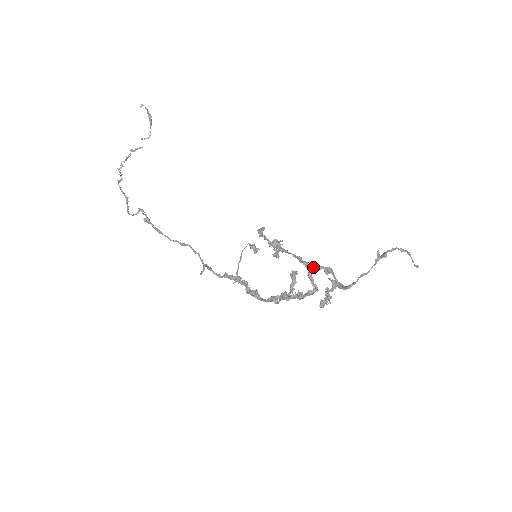
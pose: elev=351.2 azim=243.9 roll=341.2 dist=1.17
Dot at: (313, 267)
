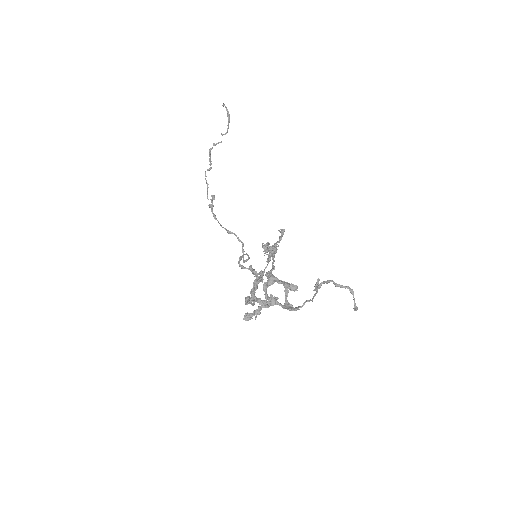
Dot at: (272, 279)
